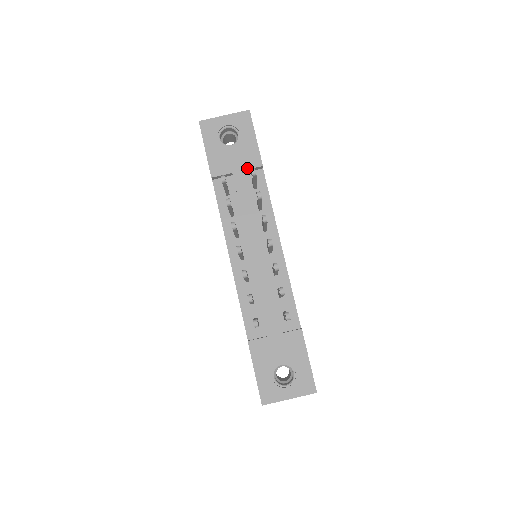
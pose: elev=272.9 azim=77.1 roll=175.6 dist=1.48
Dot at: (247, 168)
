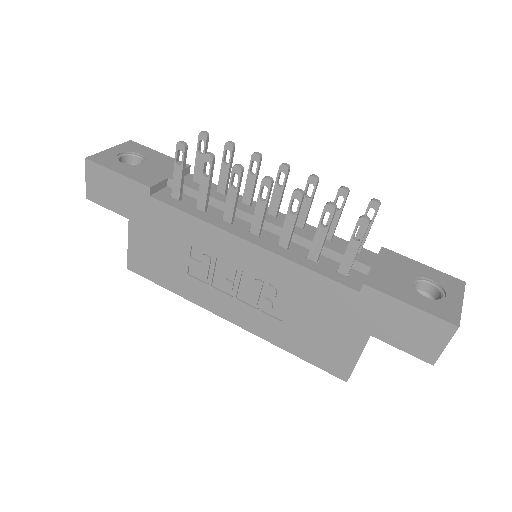
Dot at: occluded
